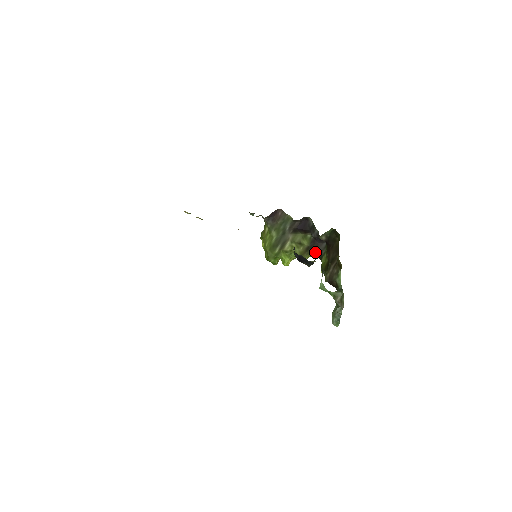
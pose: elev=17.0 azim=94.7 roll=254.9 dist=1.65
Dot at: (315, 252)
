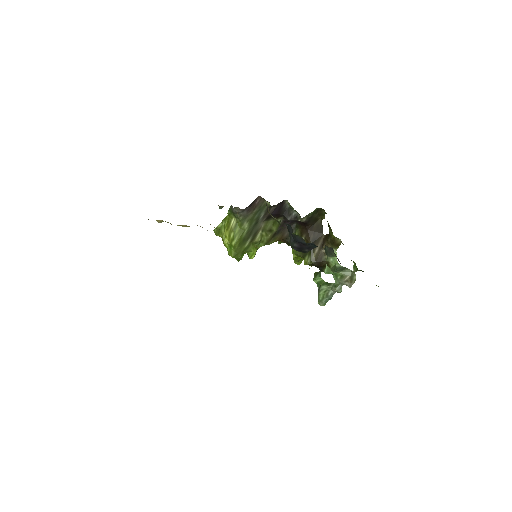
Dot at: (282, 236)
